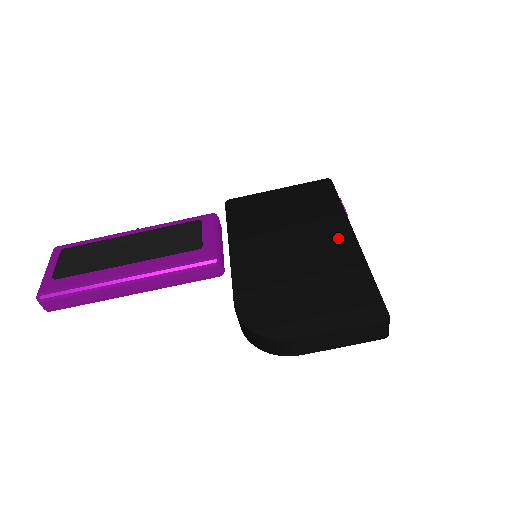
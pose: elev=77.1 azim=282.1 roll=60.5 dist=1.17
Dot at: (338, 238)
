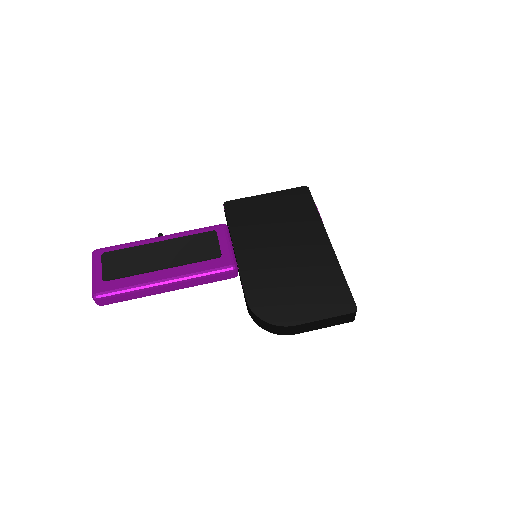
Dot at: (318, 243)
